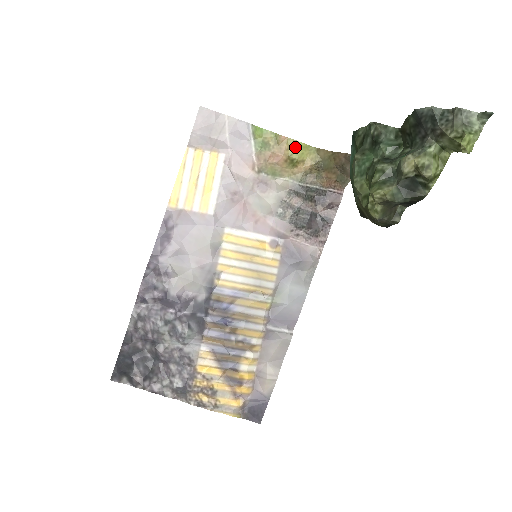
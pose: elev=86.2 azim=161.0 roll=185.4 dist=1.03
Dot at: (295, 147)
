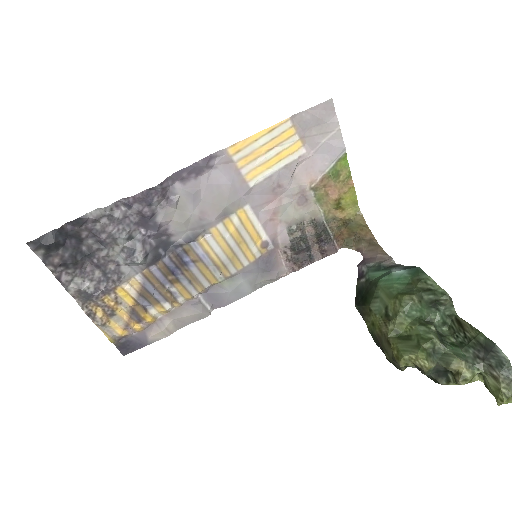
Dot at: (350, 196)
